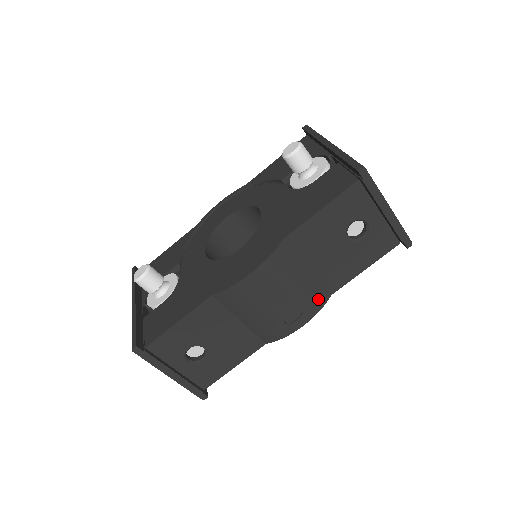
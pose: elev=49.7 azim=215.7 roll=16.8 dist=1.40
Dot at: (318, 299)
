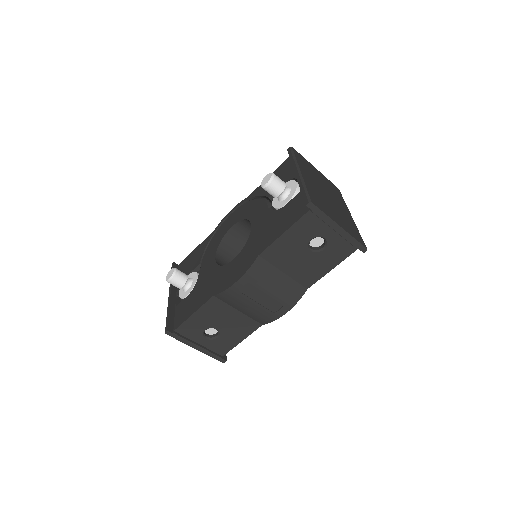
Dot at: (295, 294)
